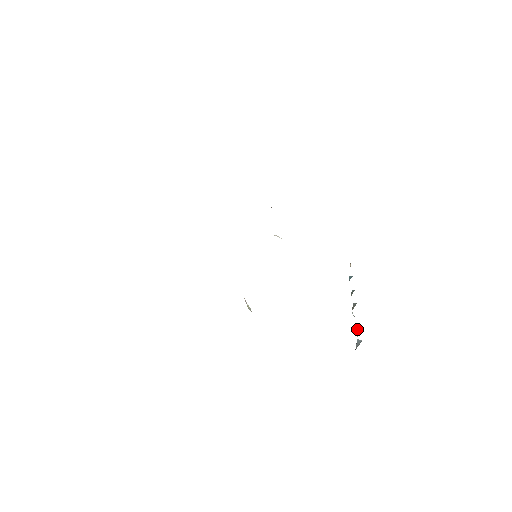
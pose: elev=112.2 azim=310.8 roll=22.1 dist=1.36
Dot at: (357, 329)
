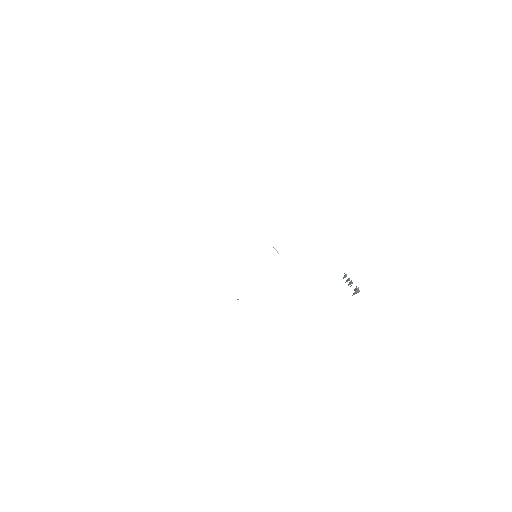
Dot at: (356, 287)
